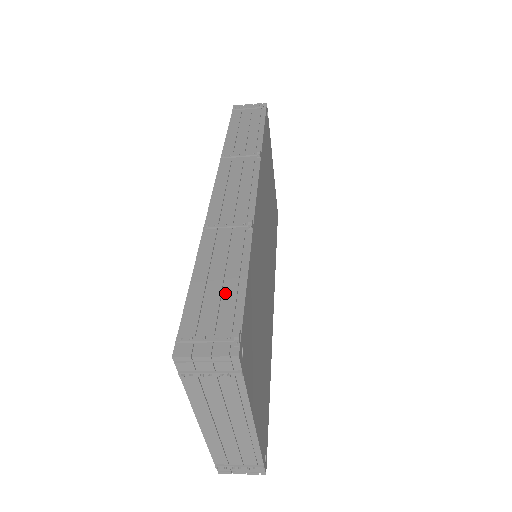
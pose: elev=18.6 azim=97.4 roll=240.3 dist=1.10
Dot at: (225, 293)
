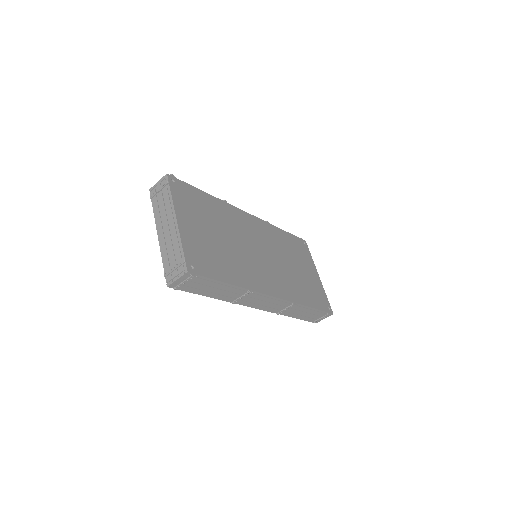
Dot at: occluded
